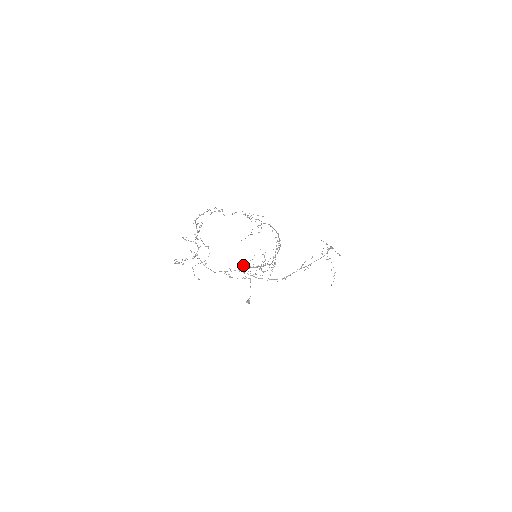
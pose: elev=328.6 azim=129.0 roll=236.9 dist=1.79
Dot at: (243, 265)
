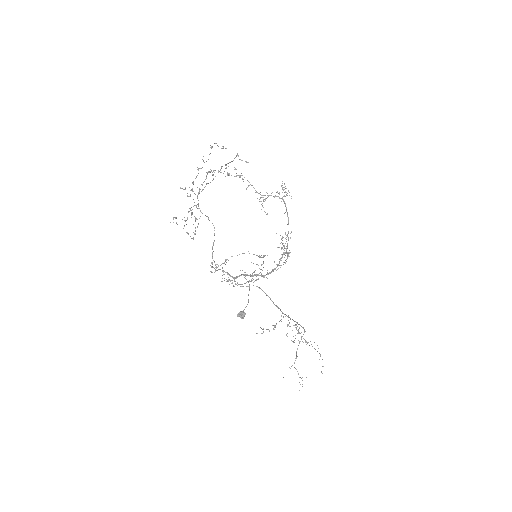
Dot at: (227, 280)
